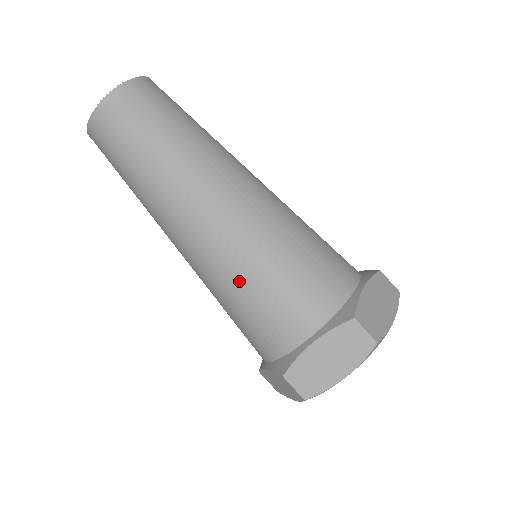
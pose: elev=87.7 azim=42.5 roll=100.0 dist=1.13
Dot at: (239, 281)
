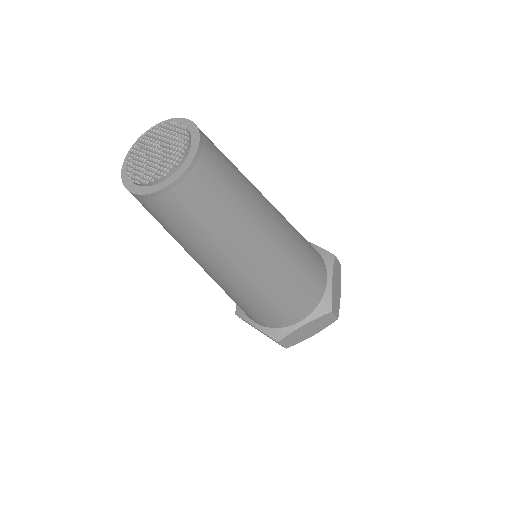
Dot at: occluded
